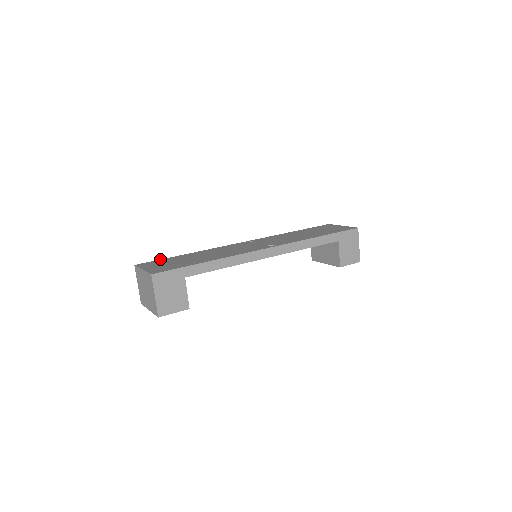
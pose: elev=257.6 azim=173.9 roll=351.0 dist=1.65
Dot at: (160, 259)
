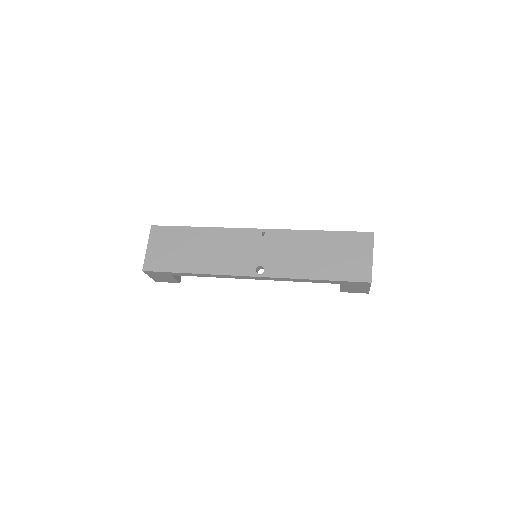
Dot at: (173, 226)
